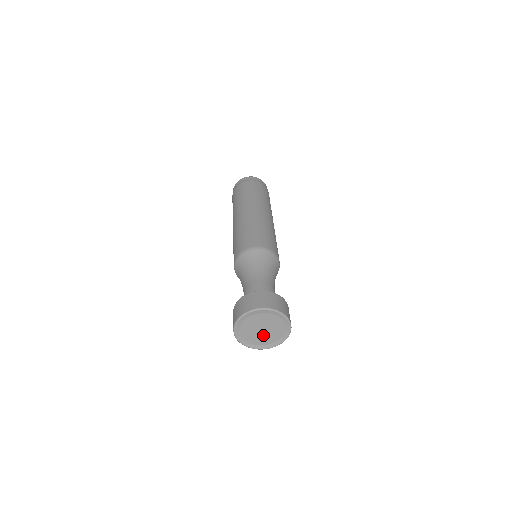
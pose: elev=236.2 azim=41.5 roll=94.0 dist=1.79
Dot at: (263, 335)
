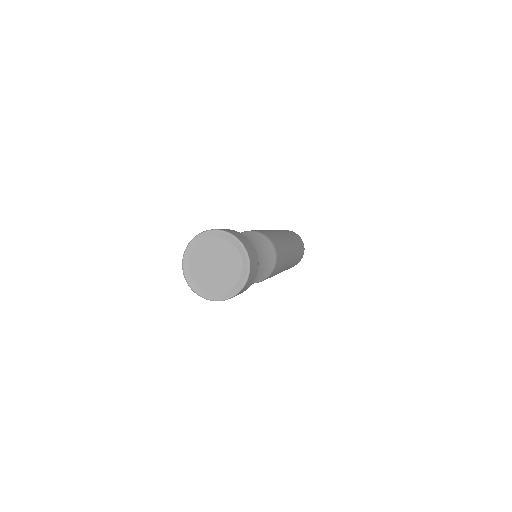
Dot at: (218, 275)
